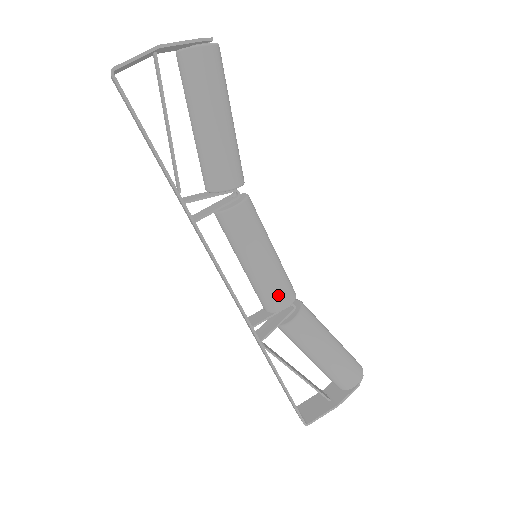
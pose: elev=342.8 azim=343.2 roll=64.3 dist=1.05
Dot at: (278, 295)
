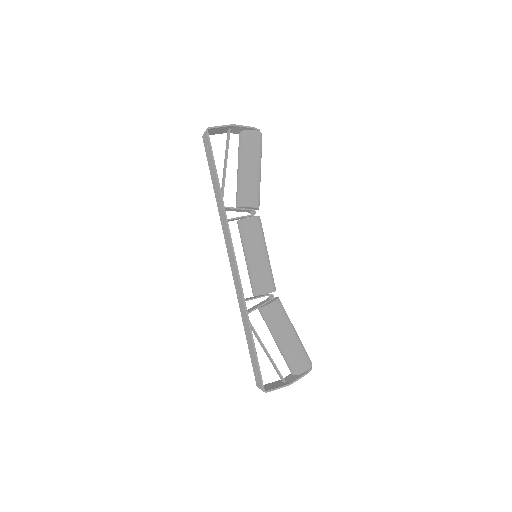
Dot at: (265, 282)
